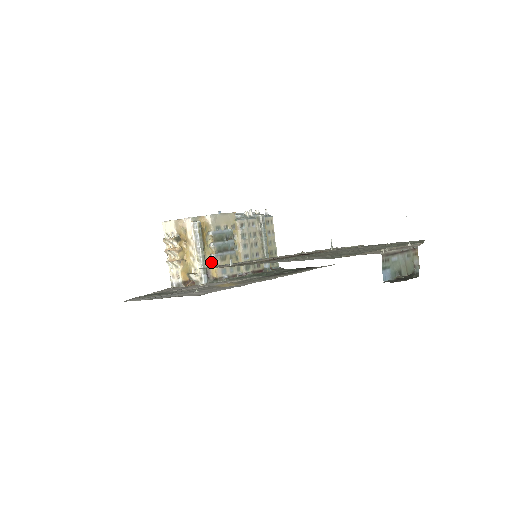
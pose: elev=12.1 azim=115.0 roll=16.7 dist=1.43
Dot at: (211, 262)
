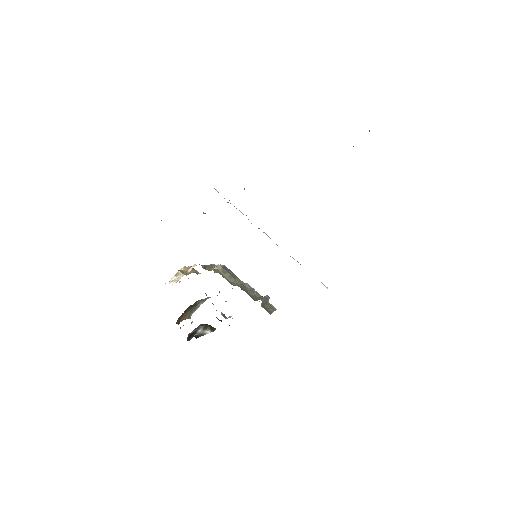
Dot at: (212, 269)
